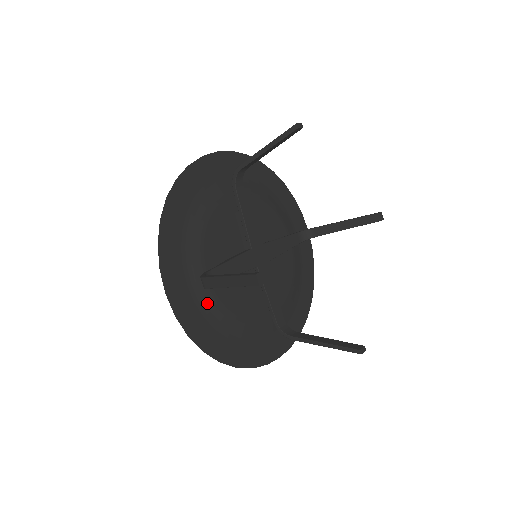
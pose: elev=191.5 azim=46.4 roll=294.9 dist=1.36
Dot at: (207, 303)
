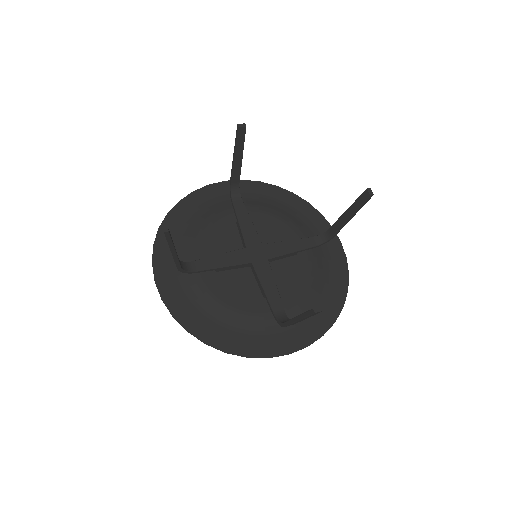
Dot at: (196, 291)
